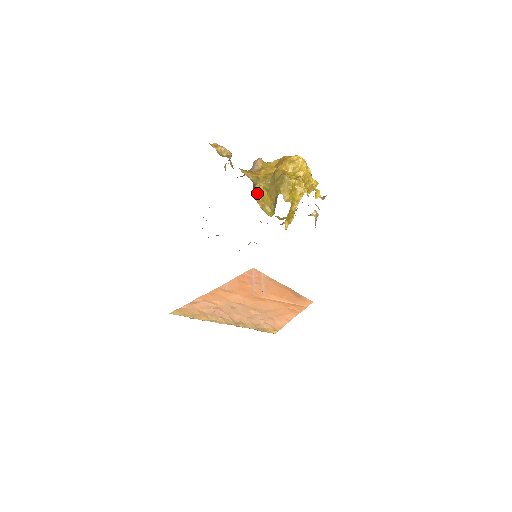
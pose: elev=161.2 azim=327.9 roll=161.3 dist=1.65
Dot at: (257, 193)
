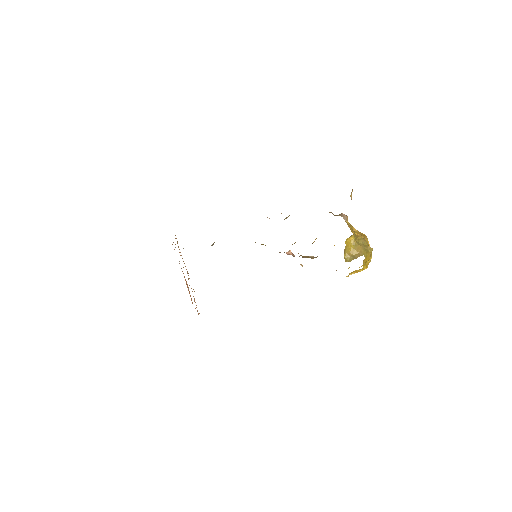
Dot at: (347, 238)
